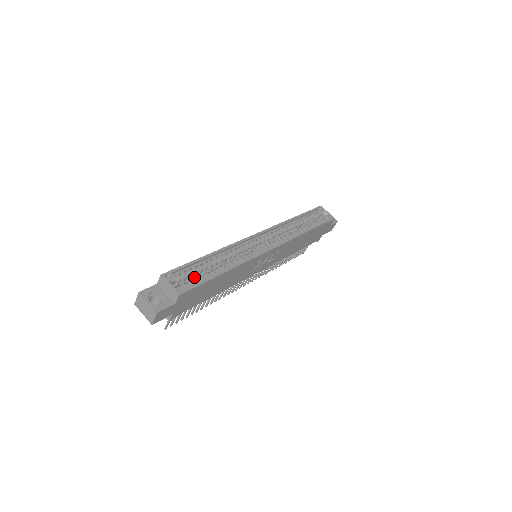
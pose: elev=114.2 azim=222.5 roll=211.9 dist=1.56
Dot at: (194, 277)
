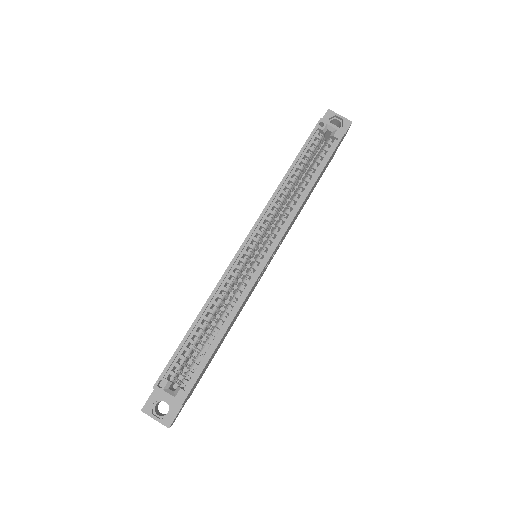
Dot at: (191, 356)
